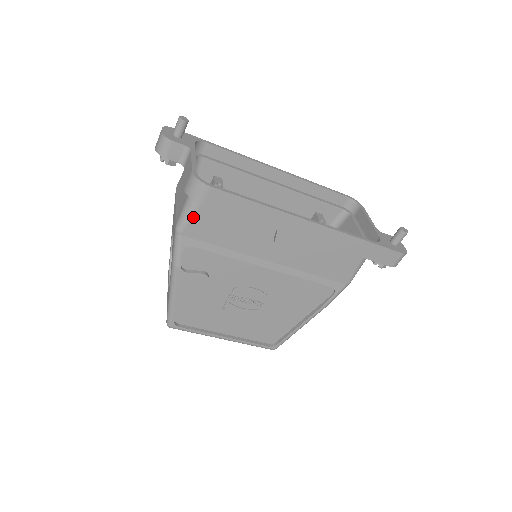
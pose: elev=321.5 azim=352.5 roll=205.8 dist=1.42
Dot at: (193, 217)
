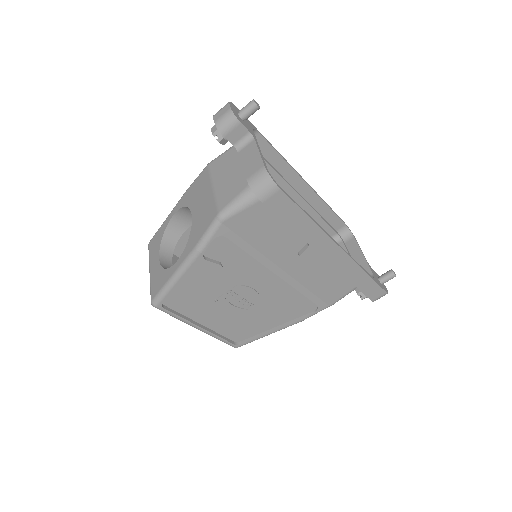
Dot at: (244, 210)
